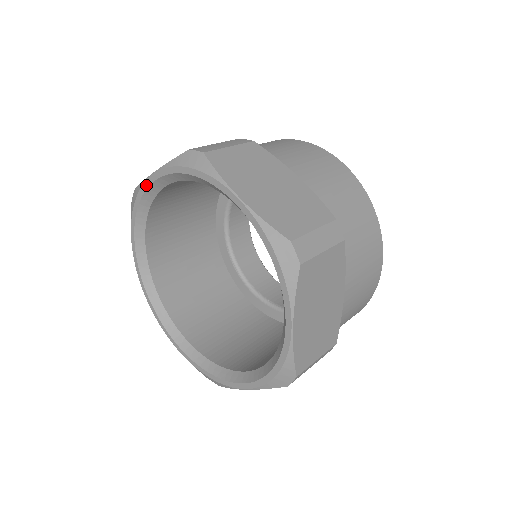
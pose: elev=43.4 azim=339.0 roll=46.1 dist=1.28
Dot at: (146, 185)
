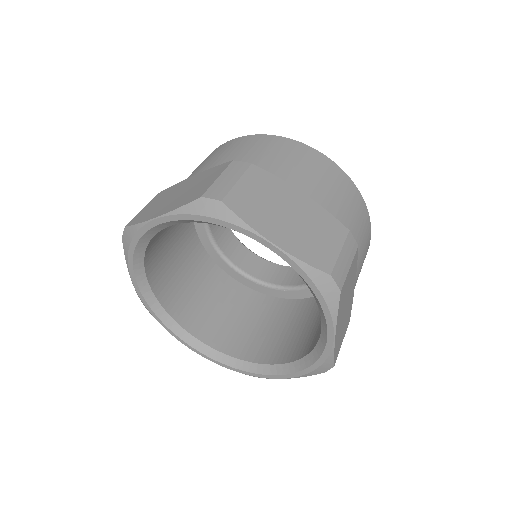
Dot at: (139, 293)
